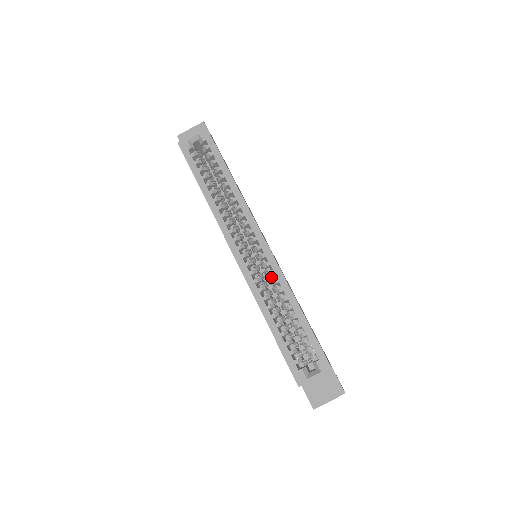
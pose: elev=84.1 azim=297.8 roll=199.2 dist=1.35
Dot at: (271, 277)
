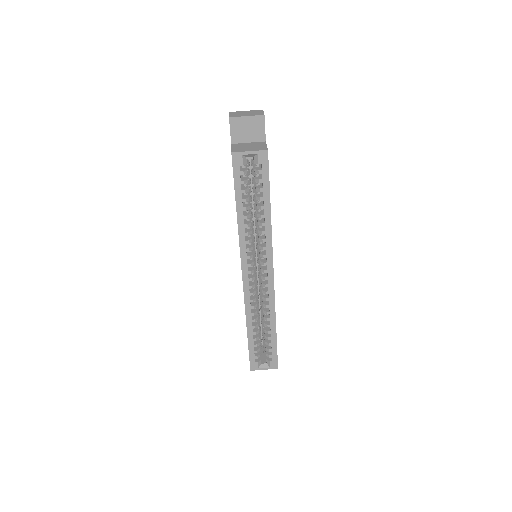
Dot at: (264, 298)
